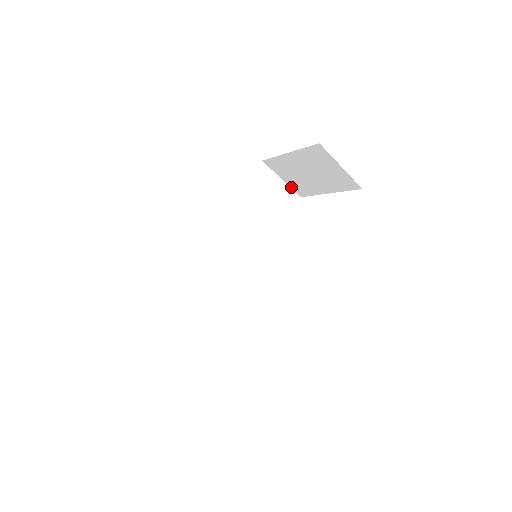
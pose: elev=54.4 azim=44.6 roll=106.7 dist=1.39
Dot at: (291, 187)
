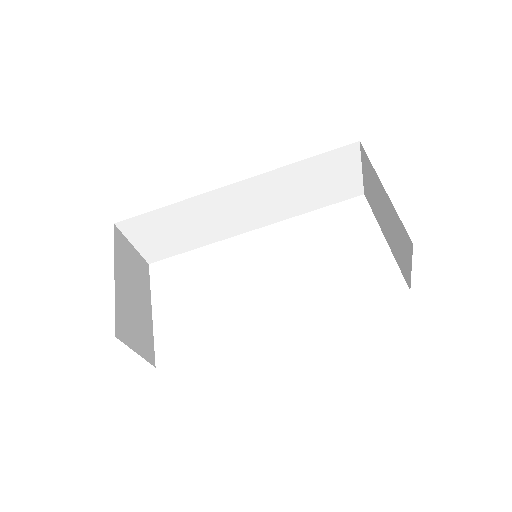
Dot at: (364, 182)
